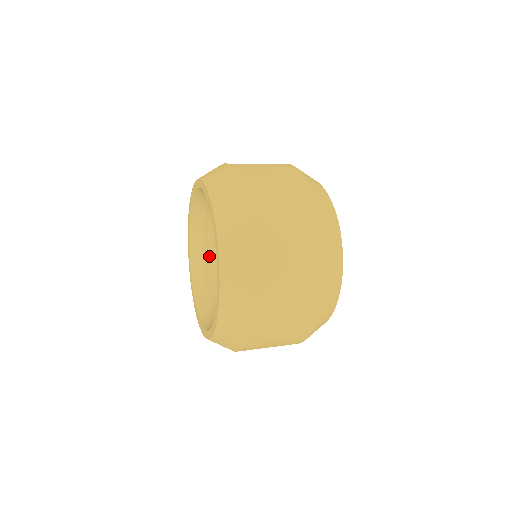
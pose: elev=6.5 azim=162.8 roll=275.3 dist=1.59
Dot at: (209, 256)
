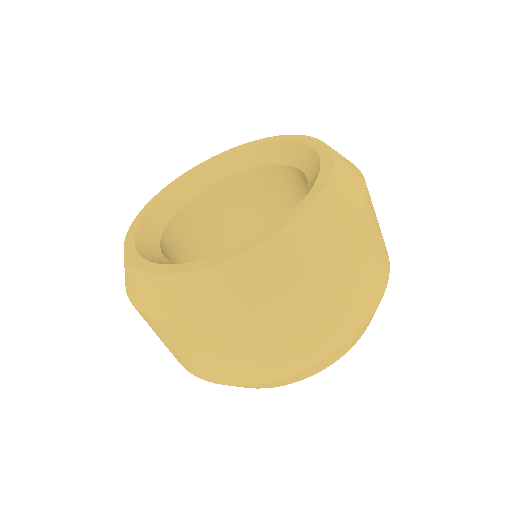
Dot at: (167, 240)
